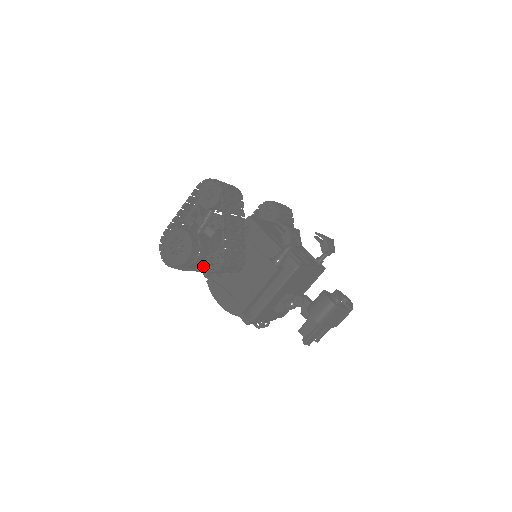
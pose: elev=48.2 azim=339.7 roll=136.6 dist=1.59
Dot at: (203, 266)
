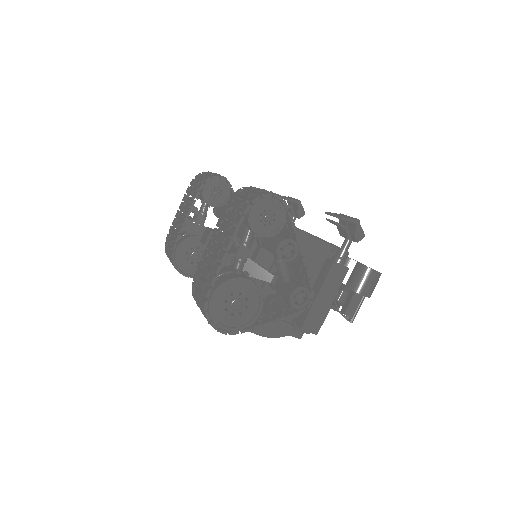
Dot at: occluded
